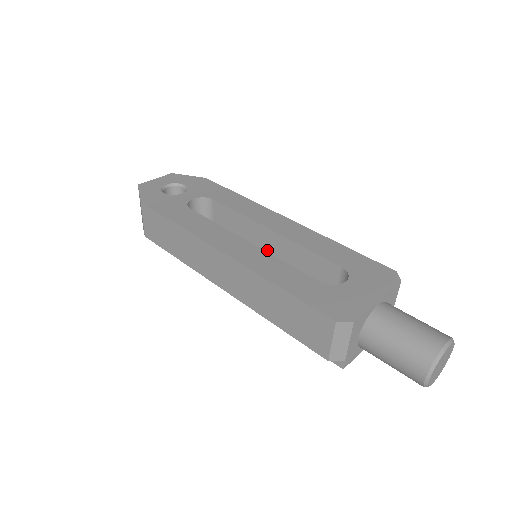
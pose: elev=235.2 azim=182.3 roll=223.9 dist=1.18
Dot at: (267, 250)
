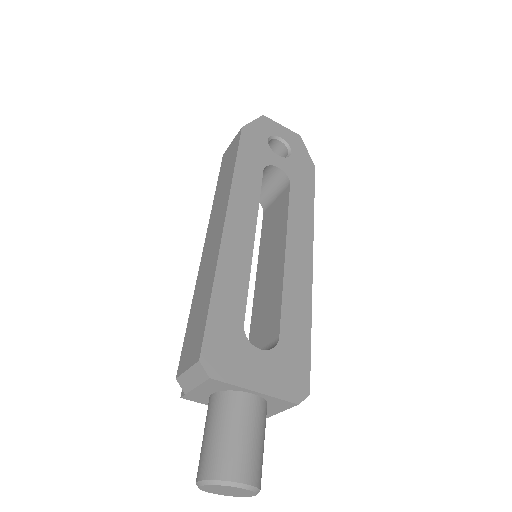
Dot at: (270, 262)
